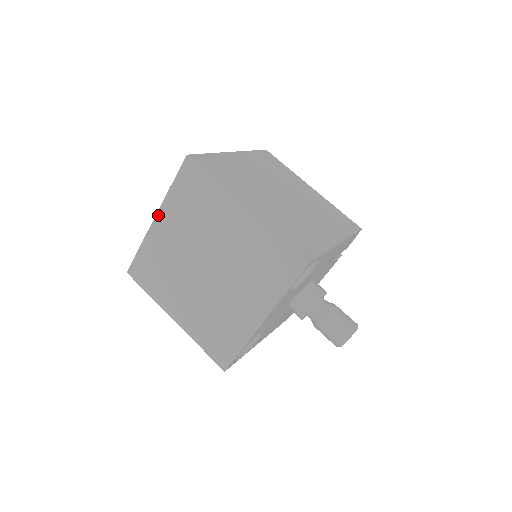
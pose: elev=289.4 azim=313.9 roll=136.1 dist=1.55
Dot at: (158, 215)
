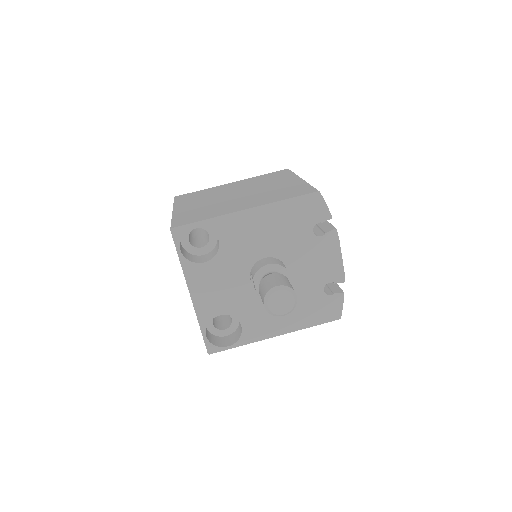
Dot at: occluded
